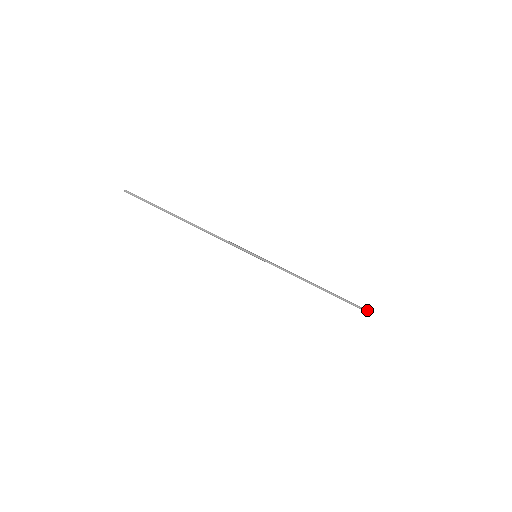
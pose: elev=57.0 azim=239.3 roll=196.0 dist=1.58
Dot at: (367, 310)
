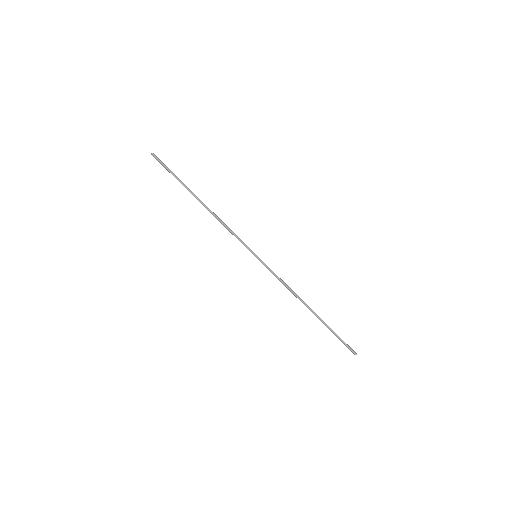
Dot at: (356, 354)
